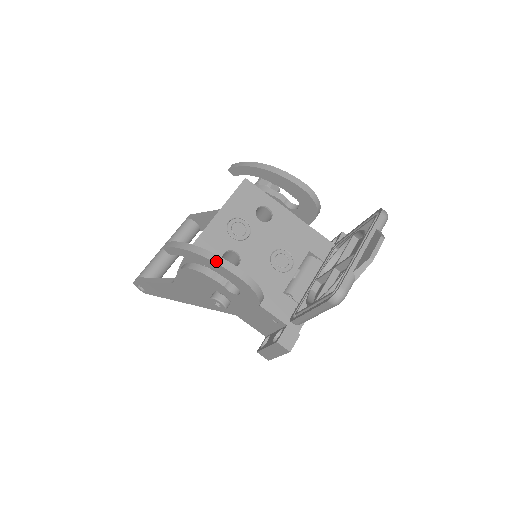
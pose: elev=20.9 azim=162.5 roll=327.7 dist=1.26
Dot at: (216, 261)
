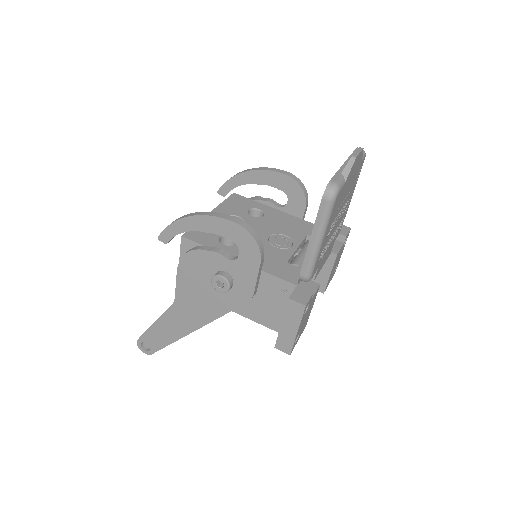
Dot at: (208, 214)
